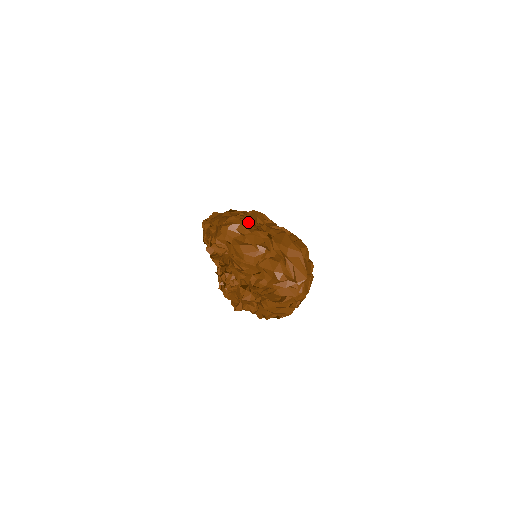
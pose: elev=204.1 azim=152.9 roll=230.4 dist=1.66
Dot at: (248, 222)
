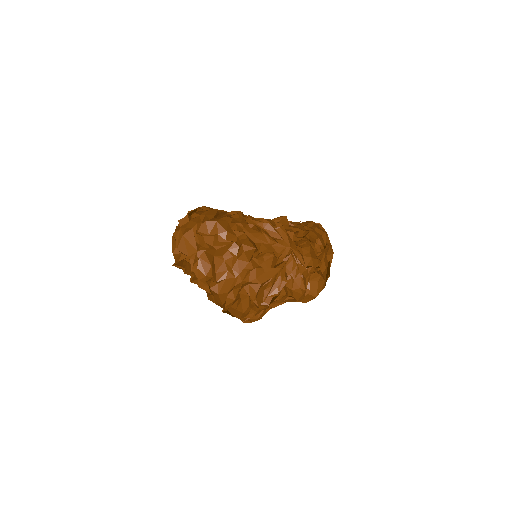
Dot at: occluded
